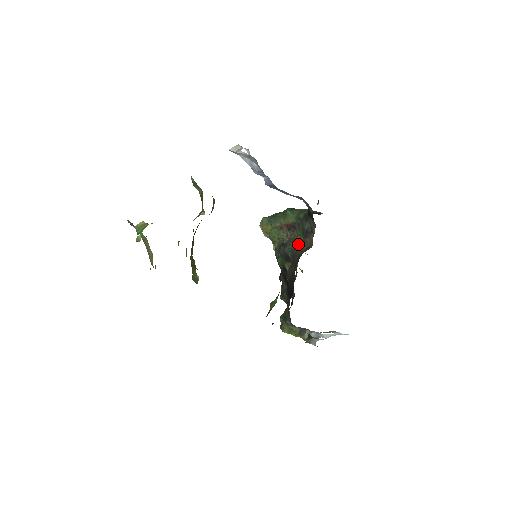
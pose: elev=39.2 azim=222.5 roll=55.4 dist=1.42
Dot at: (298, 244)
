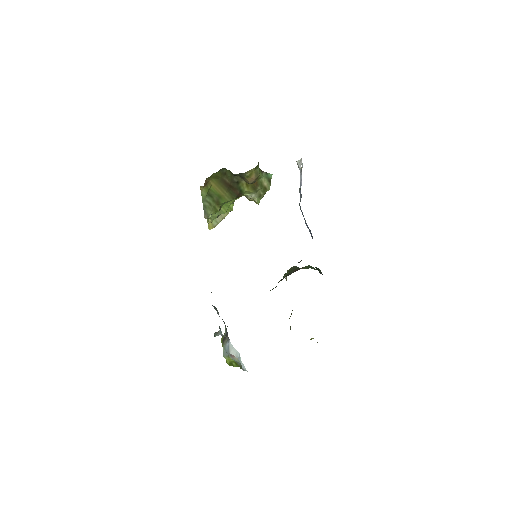
Dot at: occluded
